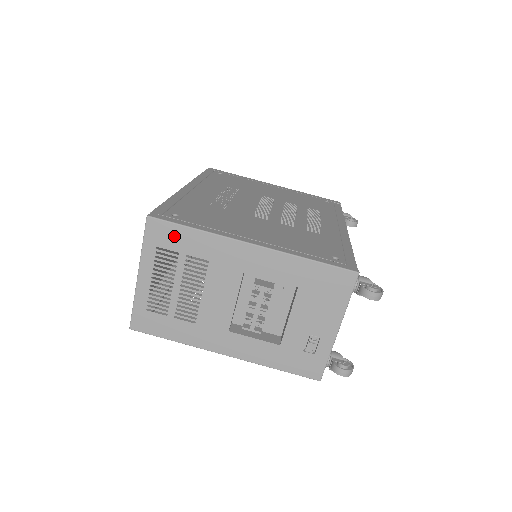
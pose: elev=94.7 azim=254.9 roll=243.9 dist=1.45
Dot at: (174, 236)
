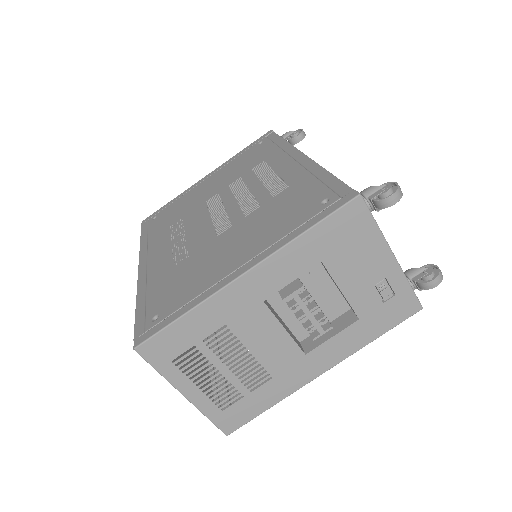
Dot at: (174, 339)
